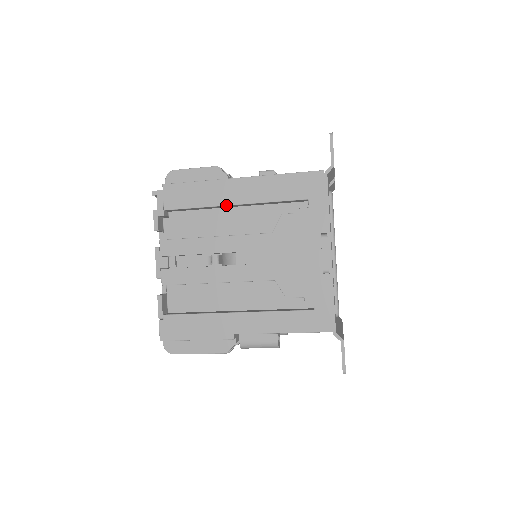
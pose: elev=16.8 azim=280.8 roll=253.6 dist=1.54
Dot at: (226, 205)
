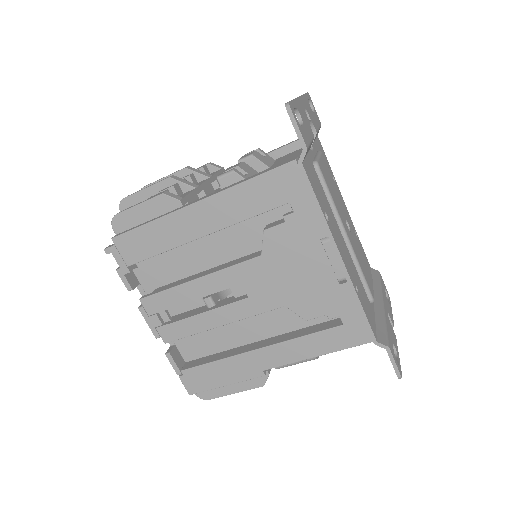
Dot at: occluded
